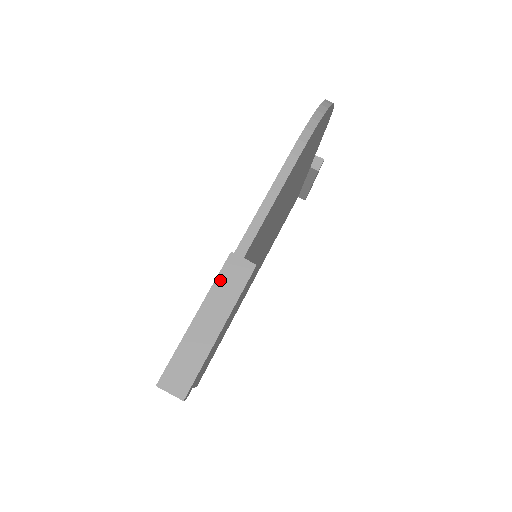
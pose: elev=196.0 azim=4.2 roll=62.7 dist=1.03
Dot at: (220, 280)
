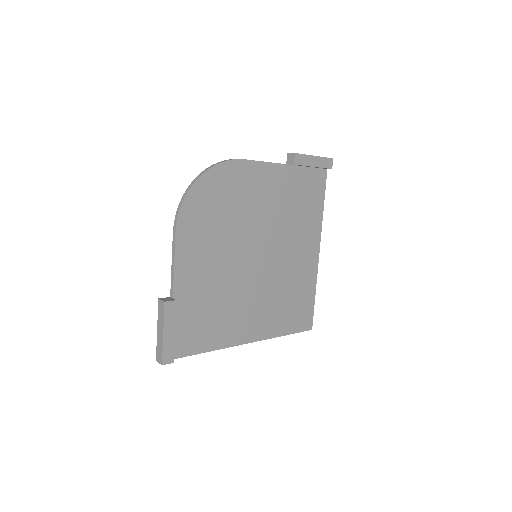
Dot at: (159, 312)
